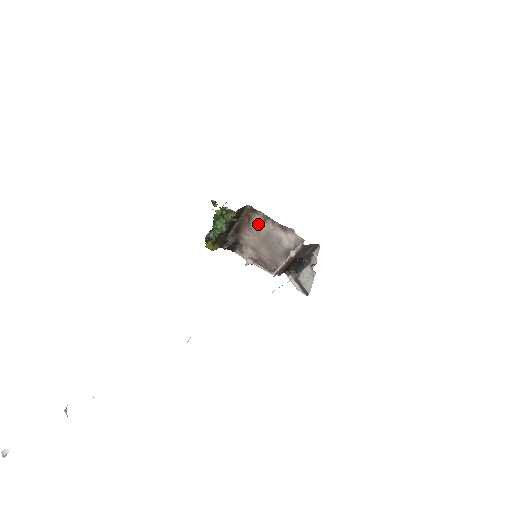
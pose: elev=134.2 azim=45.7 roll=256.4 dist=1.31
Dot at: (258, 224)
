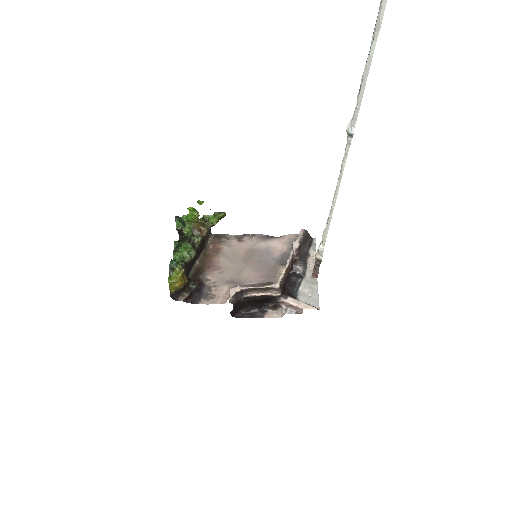
Dot at: (231, 248)
